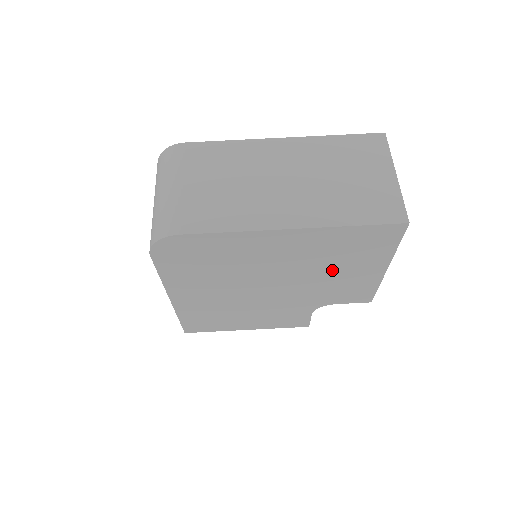
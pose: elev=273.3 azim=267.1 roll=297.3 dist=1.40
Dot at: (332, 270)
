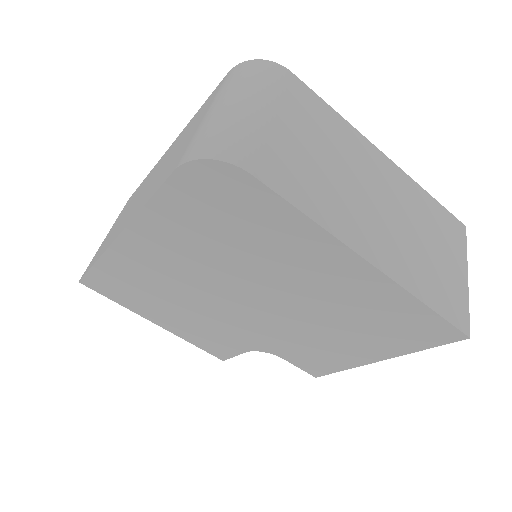
Dot at: (334, 328)
